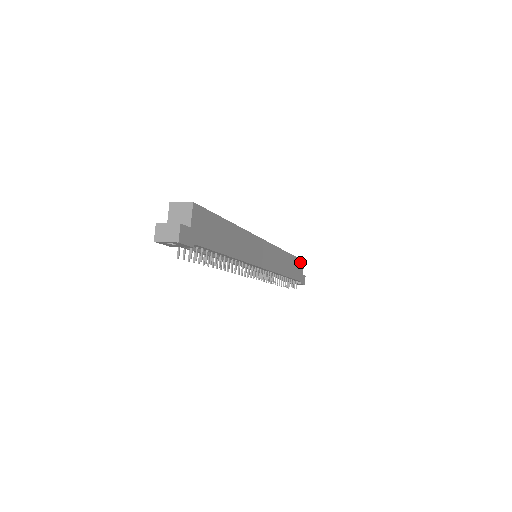
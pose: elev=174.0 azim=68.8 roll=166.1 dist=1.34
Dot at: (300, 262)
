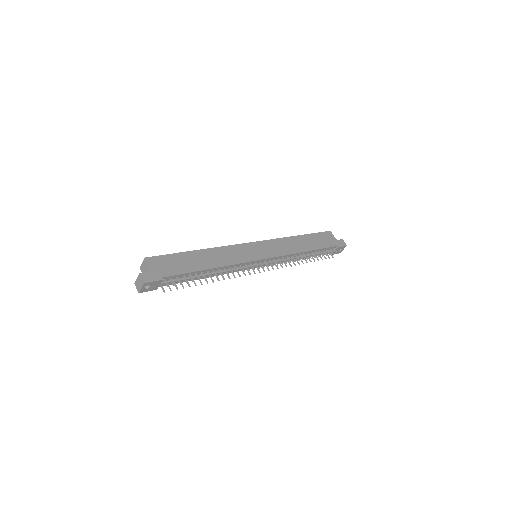
Dot at: (324, 234)
